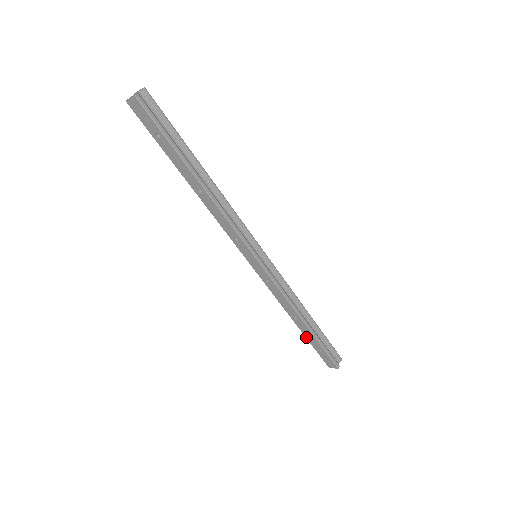
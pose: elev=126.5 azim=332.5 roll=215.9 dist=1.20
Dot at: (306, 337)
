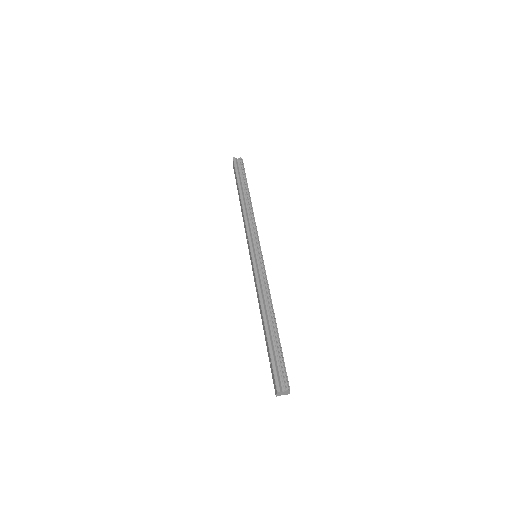
Dot at: occluded
